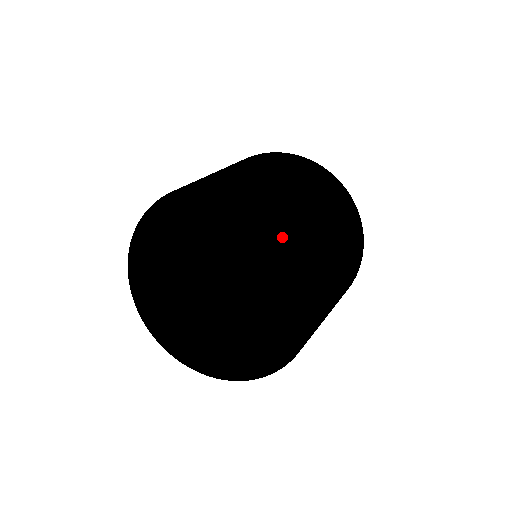
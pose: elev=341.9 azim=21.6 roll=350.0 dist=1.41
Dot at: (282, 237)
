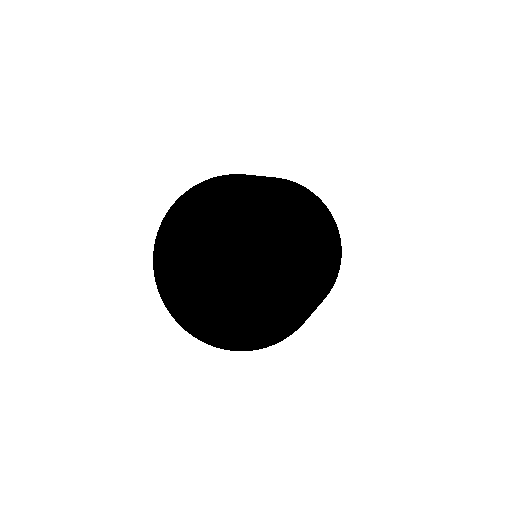
Dot at: (268, 243)
